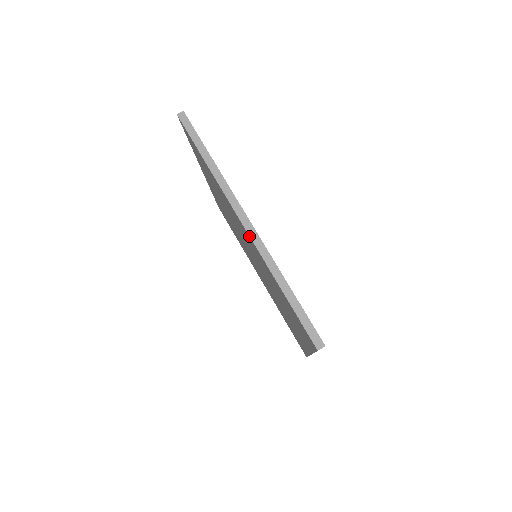
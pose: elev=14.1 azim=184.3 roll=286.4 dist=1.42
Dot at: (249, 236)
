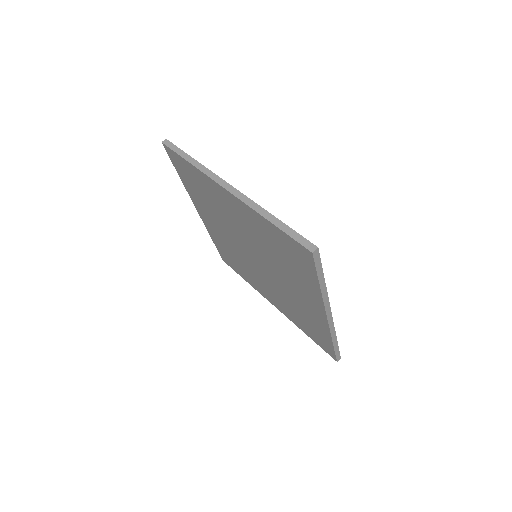
Dot at: (233, 195)
